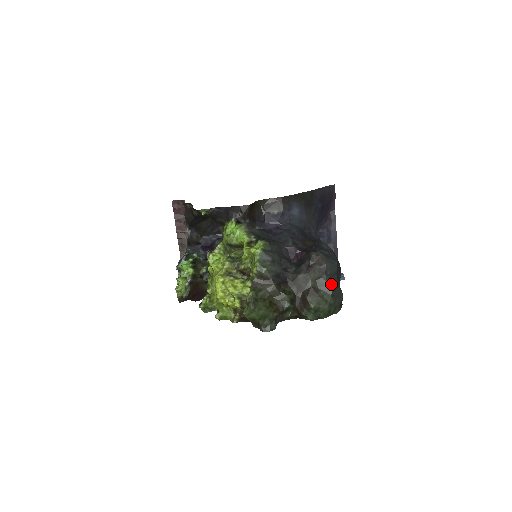
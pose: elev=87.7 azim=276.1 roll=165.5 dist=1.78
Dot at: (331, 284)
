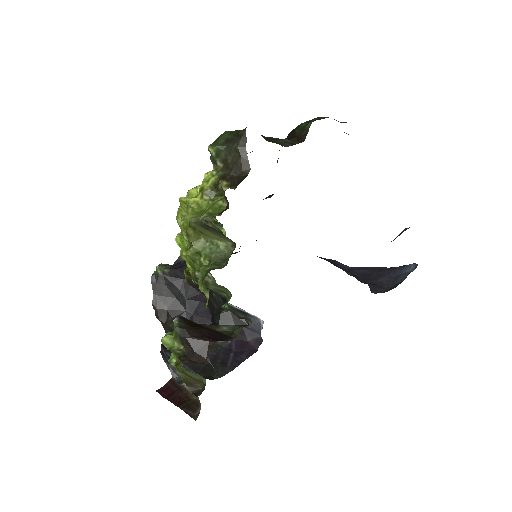
Dot at: occluded
